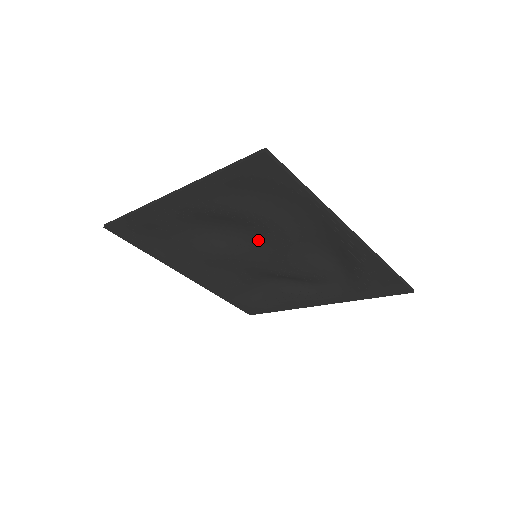
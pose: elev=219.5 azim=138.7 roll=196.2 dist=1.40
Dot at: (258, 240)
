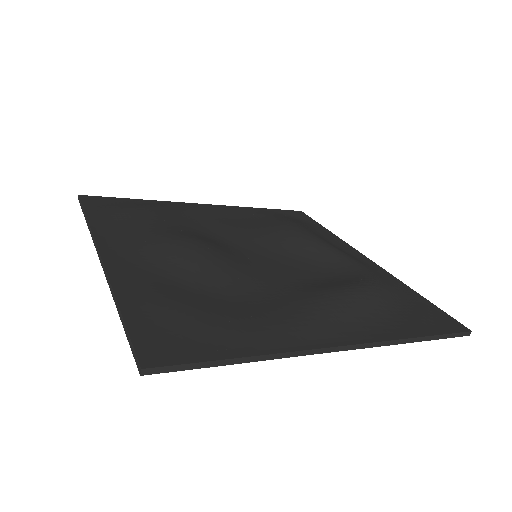
Dot at: occluded
